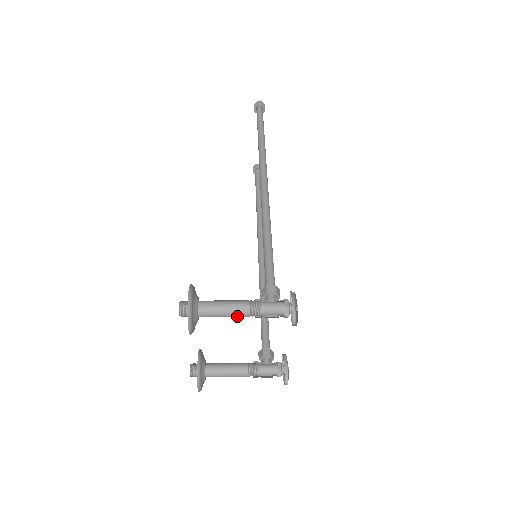
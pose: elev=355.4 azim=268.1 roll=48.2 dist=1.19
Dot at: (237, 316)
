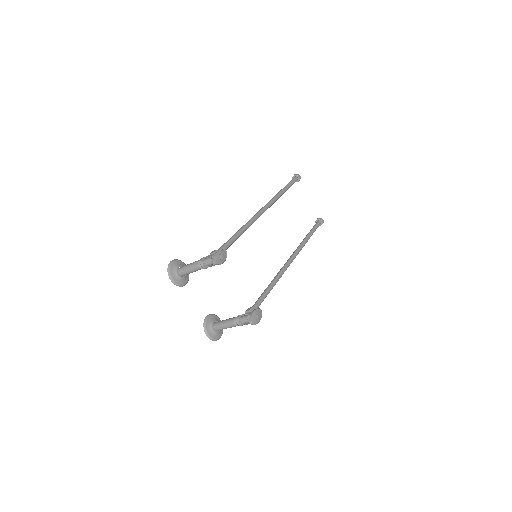
Dot at: (195, 269)
